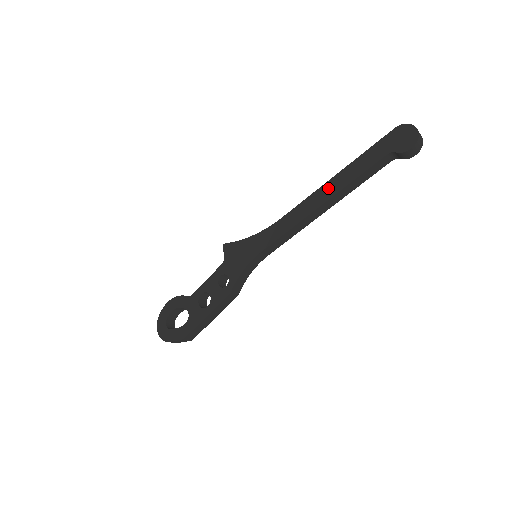
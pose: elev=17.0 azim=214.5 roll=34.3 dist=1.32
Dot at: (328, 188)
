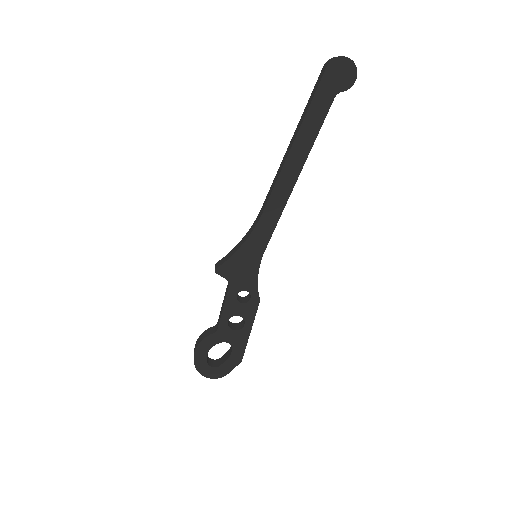
Dot at: (294, 159)
